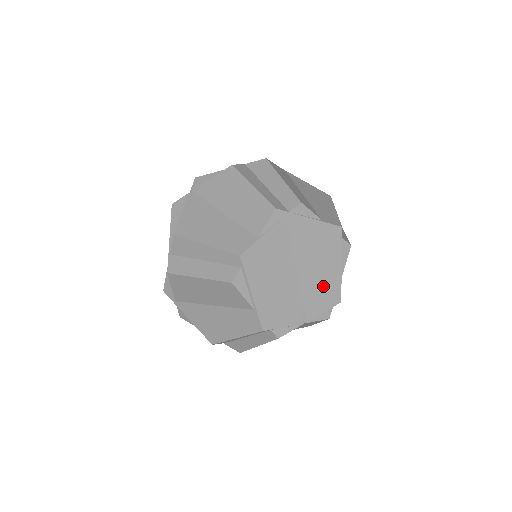
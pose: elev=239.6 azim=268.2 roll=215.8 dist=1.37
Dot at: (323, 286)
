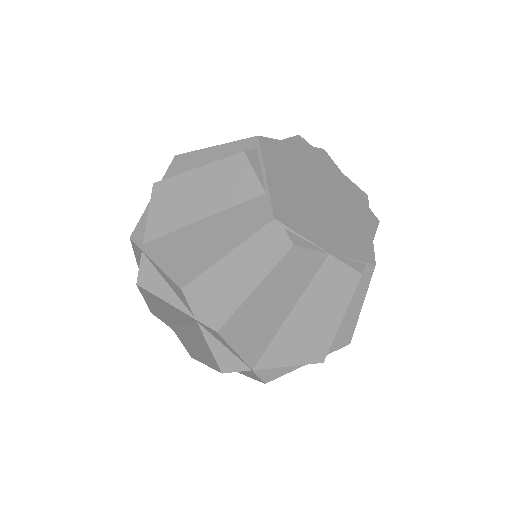
Dot at: (351, 232)
